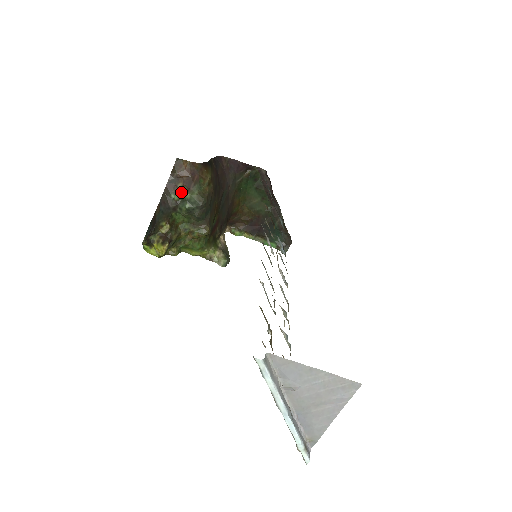
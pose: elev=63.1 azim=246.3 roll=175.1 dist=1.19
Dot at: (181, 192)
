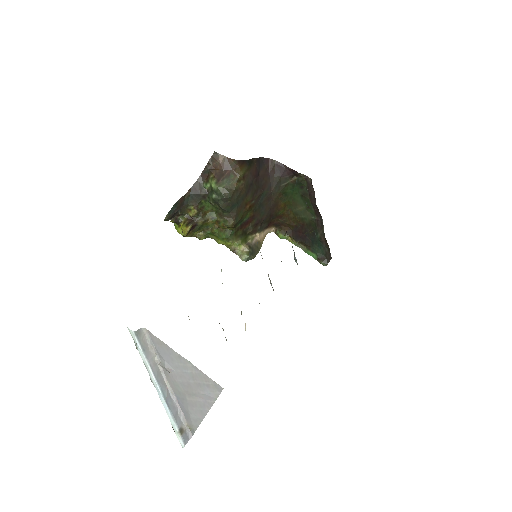
Dot at: (211, 183)
